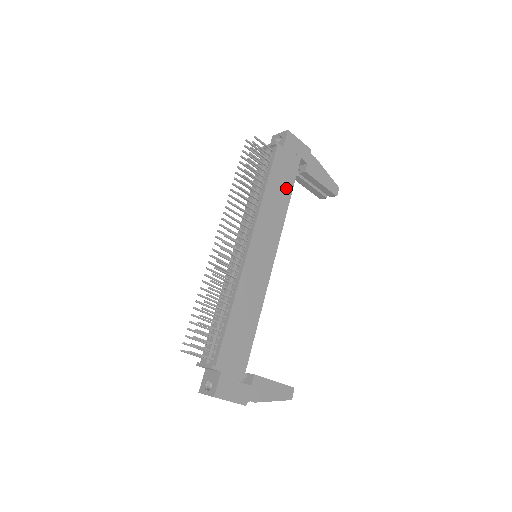
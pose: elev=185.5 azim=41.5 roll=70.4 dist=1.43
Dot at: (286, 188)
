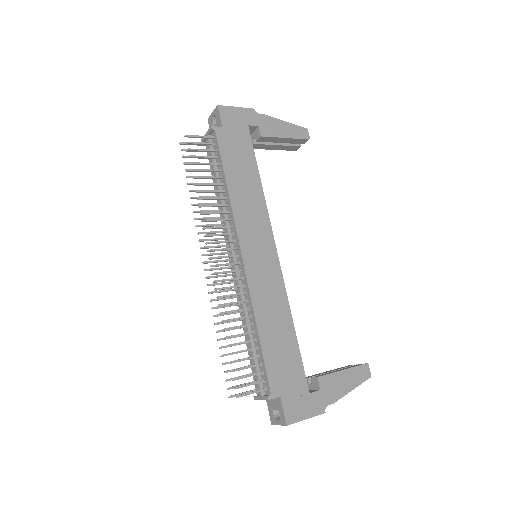
Dot at: (249, 168)
